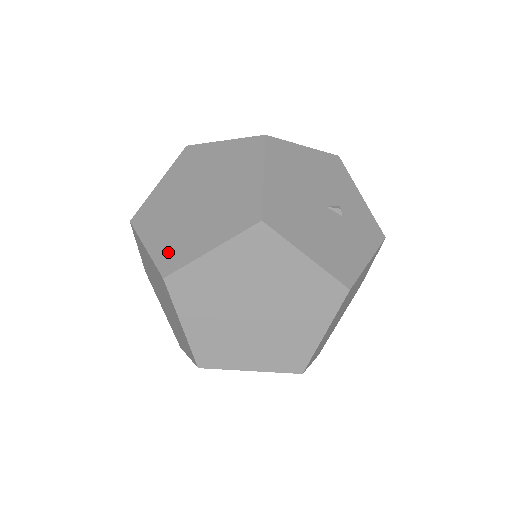
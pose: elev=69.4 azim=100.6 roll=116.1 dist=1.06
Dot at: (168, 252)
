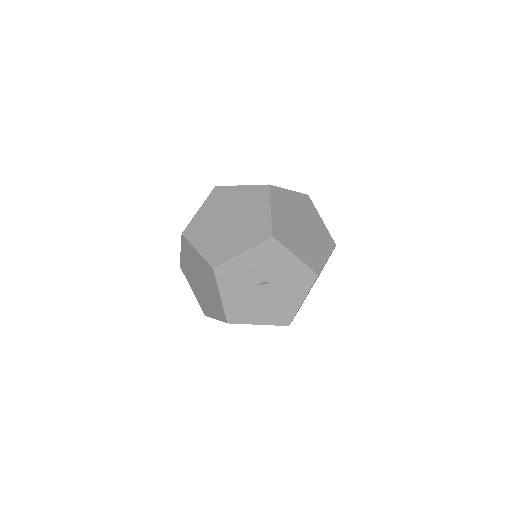
Dot at: occluded
